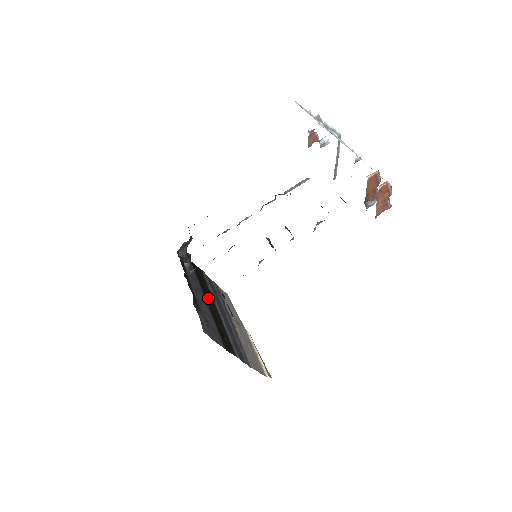
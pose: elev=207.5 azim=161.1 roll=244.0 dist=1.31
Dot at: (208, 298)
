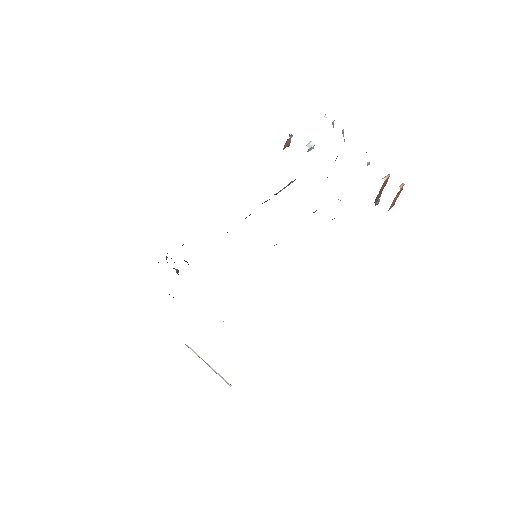
Dot at: occluded
